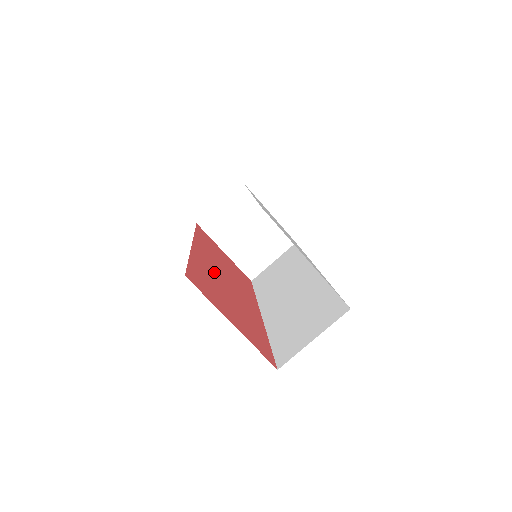
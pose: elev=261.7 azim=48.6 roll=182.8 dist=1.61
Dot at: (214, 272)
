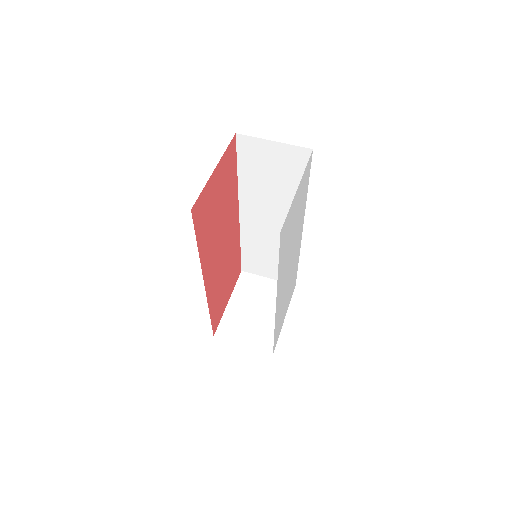
Dot at: (229, 220)
